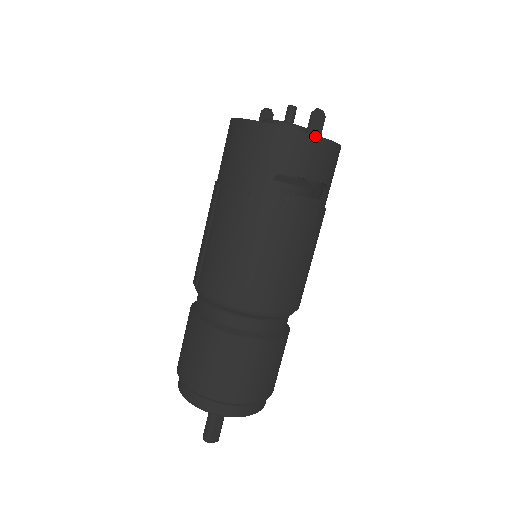
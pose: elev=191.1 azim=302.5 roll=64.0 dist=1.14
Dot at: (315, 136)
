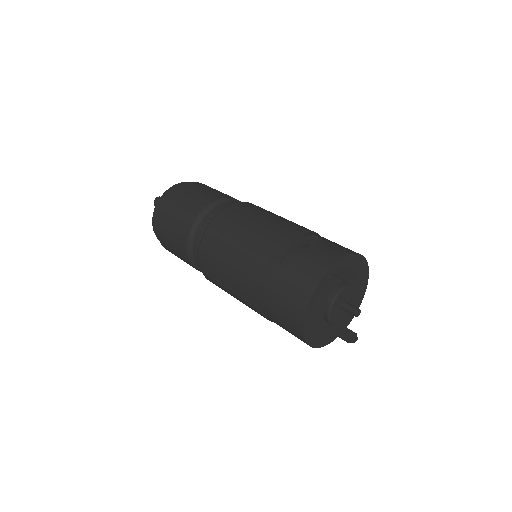
Dot at: occluded
